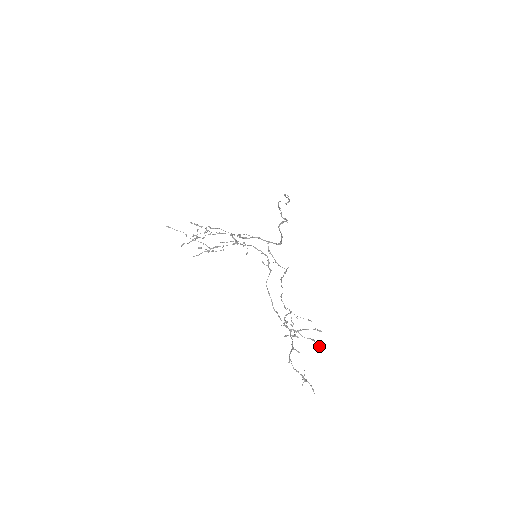
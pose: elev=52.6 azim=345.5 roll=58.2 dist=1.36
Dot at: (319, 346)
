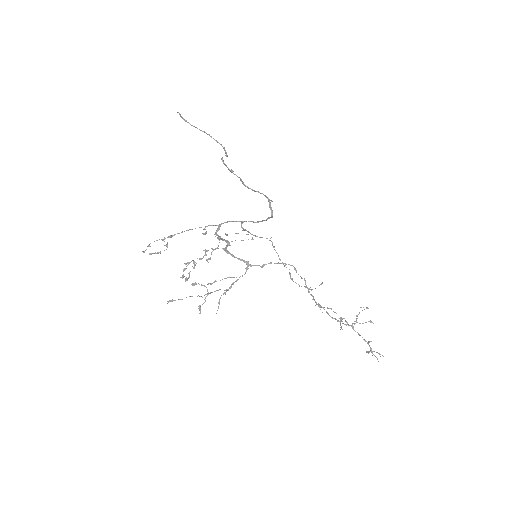
Dot at: (370, 320)
